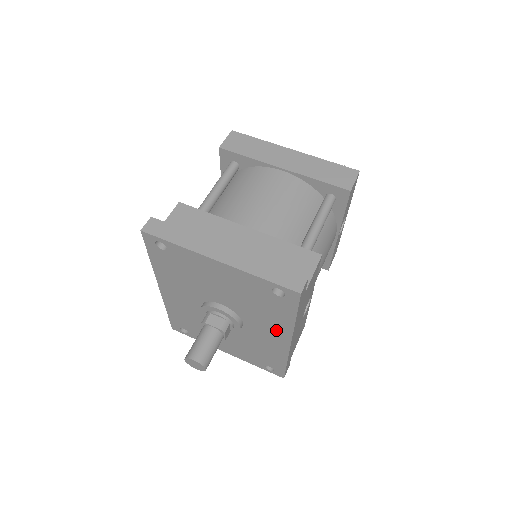
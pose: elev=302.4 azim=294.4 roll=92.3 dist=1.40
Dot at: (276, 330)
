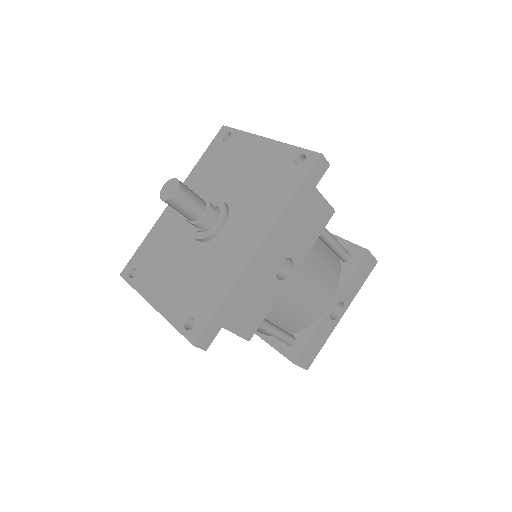
Dot at: (257, 226)
